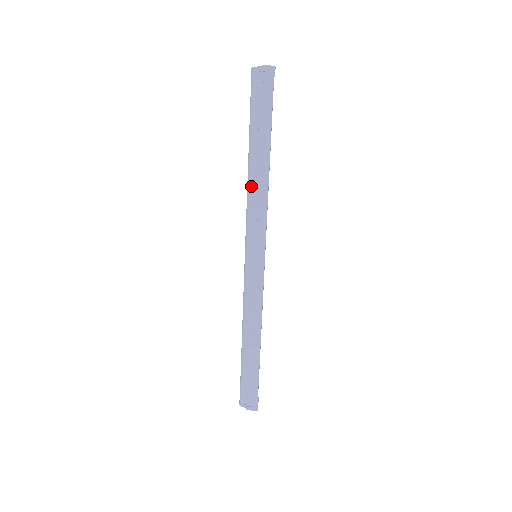
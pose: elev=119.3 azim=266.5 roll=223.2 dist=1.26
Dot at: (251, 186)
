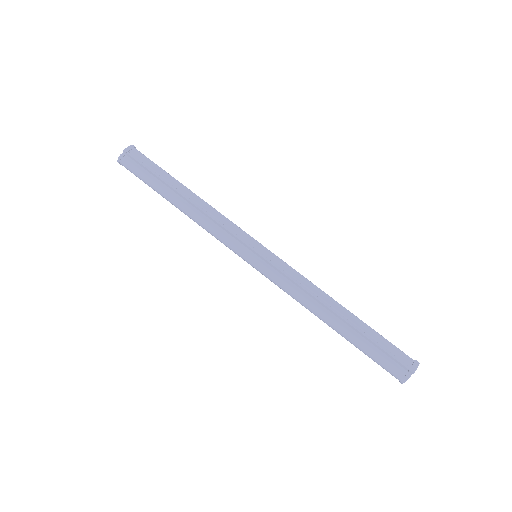
Dot at: (196, 214)
